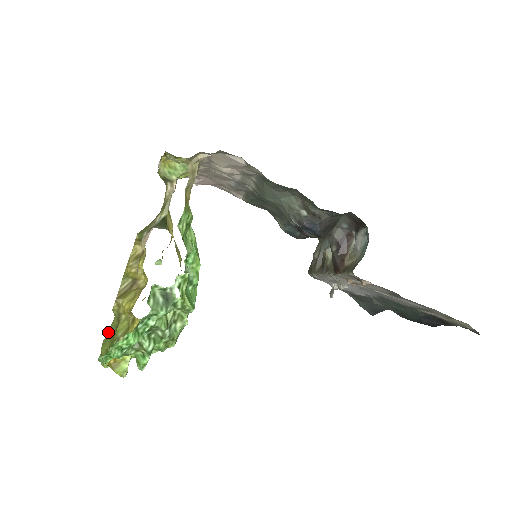
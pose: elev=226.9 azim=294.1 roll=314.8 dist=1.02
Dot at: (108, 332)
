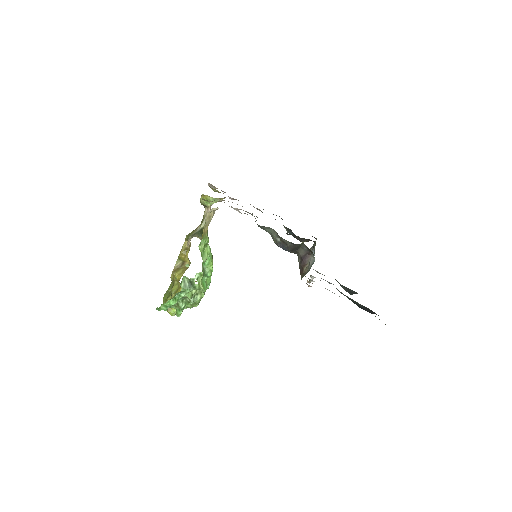
Dot at: (168, 289)
